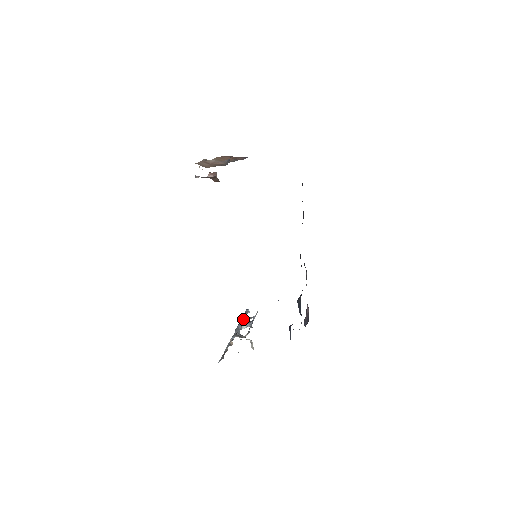
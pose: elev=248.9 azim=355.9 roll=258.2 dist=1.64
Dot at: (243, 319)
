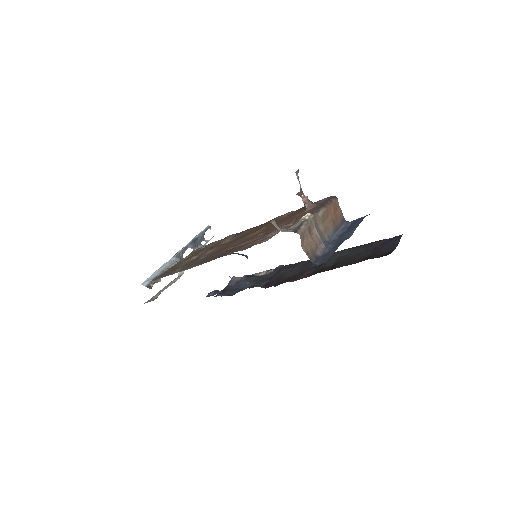
Dot at: (198, 239)
